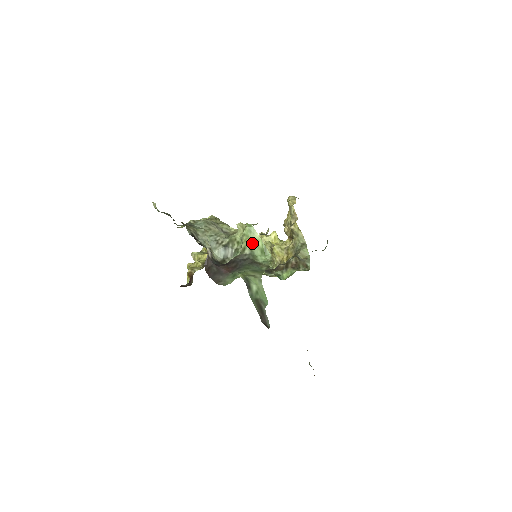
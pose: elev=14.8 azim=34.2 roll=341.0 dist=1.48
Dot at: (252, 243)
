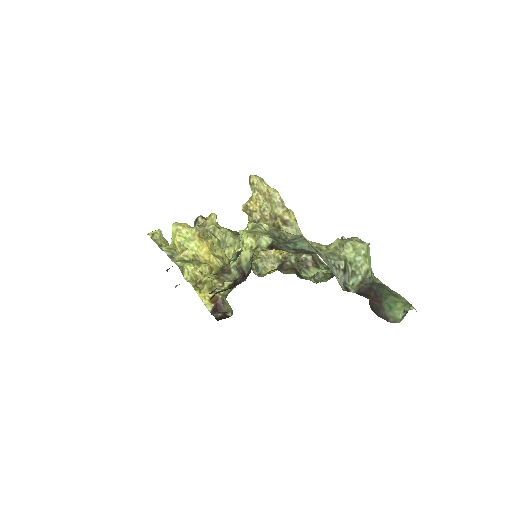
Dot at: (370, 263)
